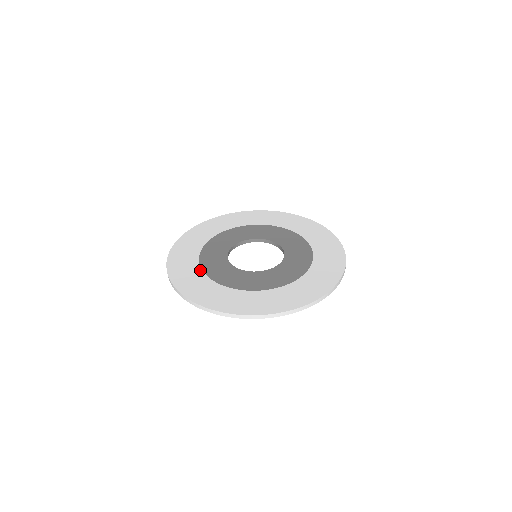
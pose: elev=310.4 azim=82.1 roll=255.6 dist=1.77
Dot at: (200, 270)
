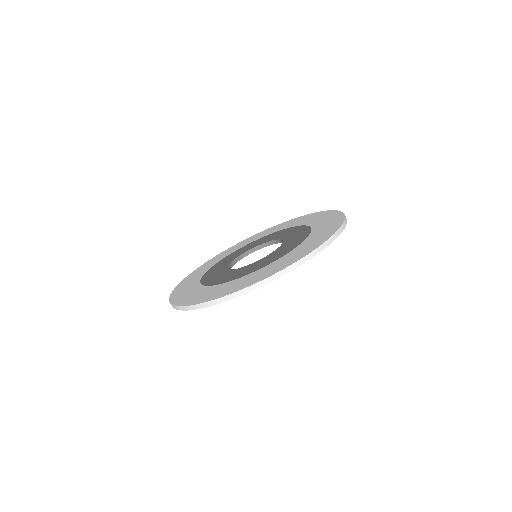
Dot at: (208, 269)
